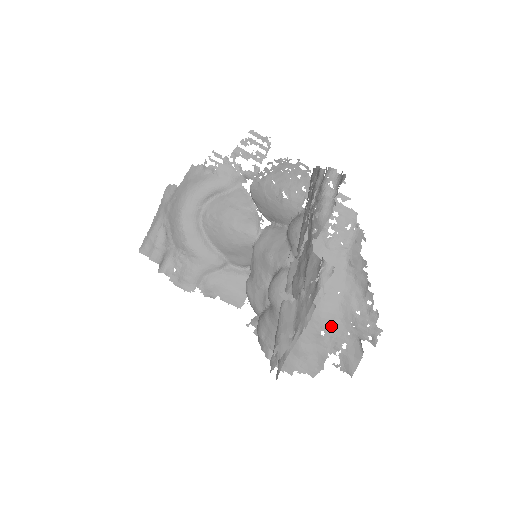
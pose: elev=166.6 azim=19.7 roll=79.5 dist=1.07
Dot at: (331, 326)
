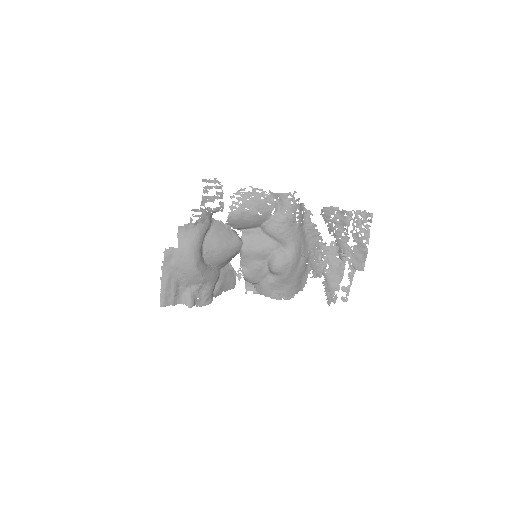
Dot at: occluded
